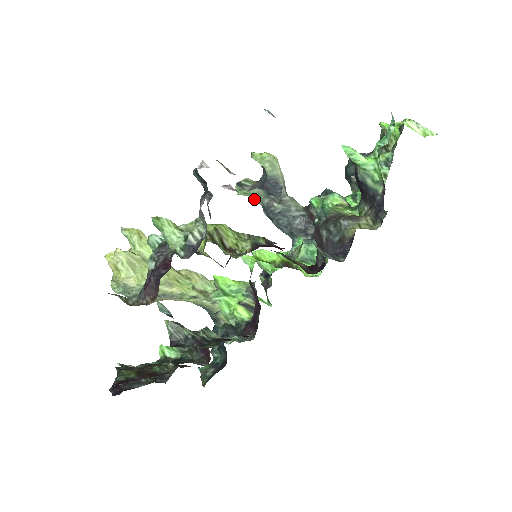
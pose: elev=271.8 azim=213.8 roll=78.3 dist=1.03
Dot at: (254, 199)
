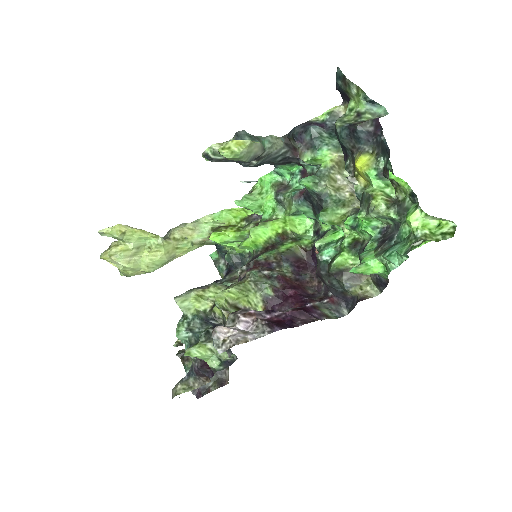
Dot at: occluded
